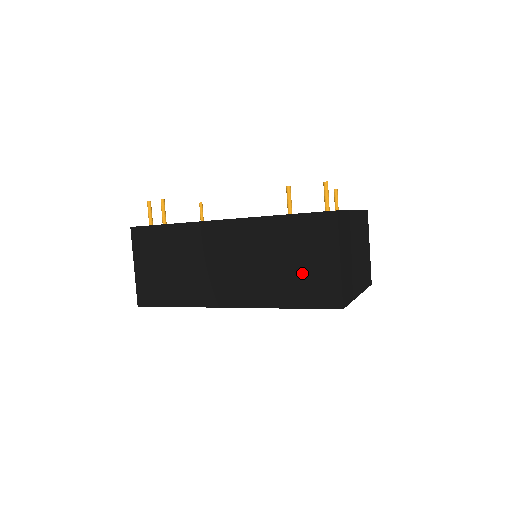
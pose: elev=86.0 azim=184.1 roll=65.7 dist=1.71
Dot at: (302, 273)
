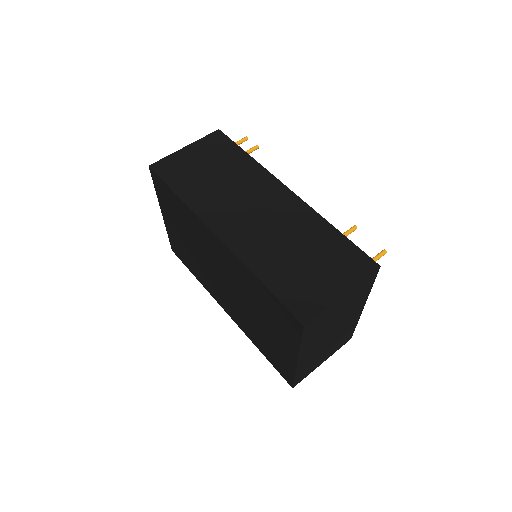
Dot at: (304, 273)
